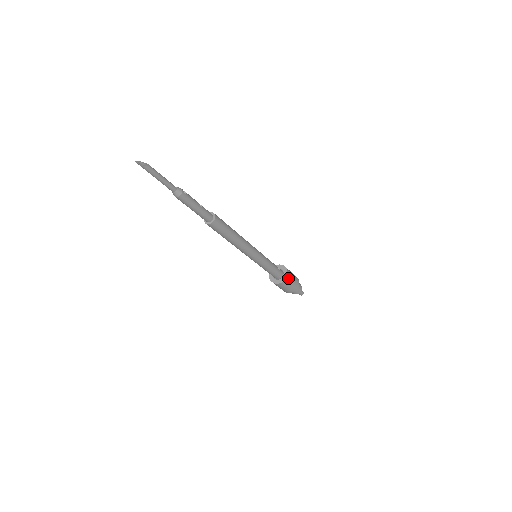
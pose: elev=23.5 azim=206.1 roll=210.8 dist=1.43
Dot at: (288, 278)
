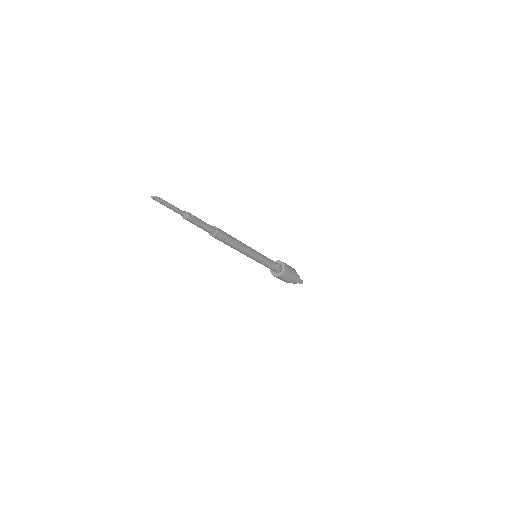
Dot at: (284, 274)
